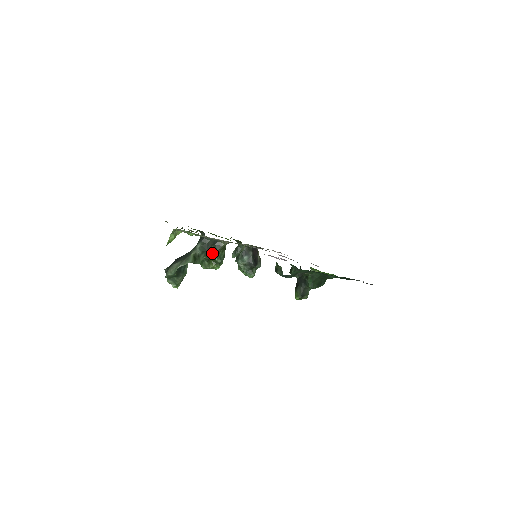
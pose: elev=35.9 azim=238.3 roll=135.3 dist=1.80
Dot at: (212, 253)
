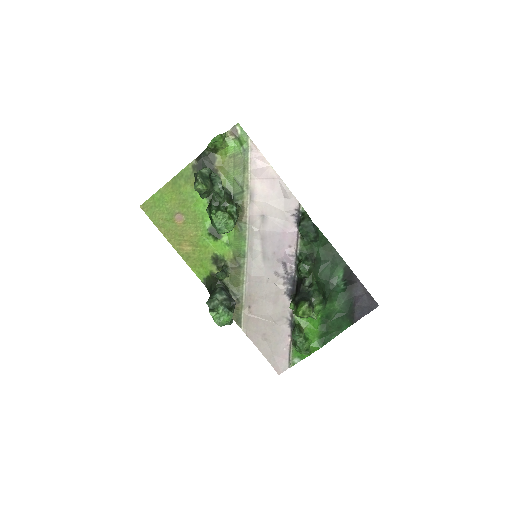
Dot at: (233, 201)
